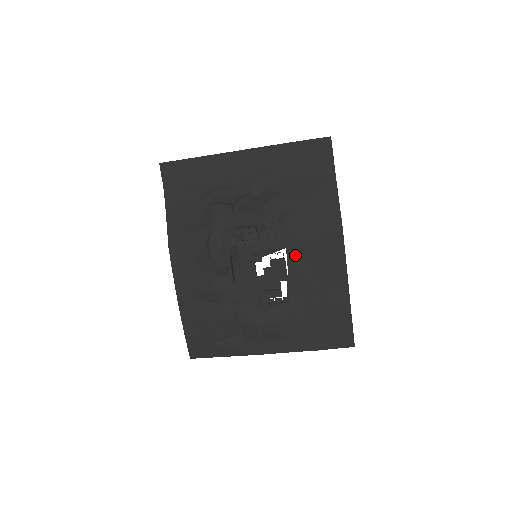
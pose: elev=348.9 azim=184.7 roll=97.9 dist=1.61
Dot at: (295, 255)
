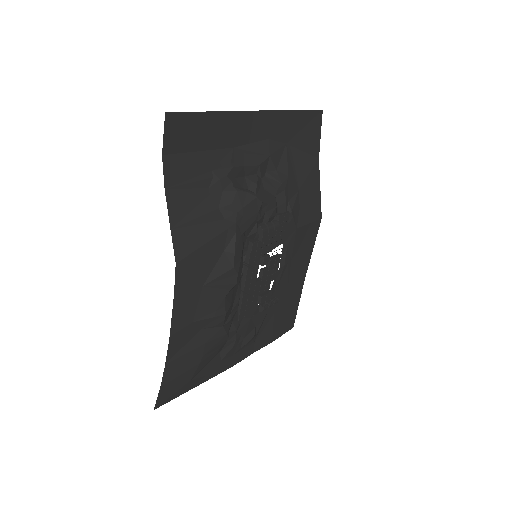
Dot at: (288, 249)
